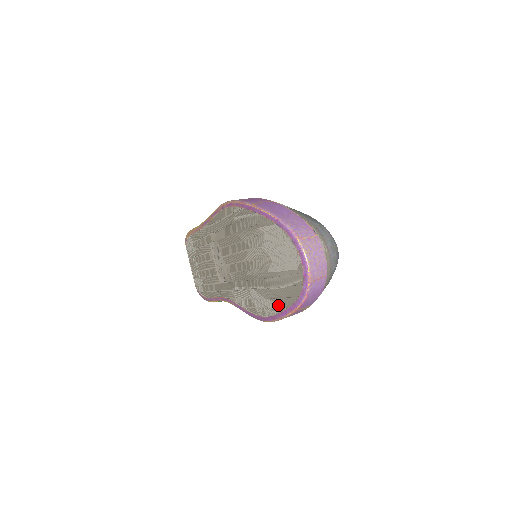
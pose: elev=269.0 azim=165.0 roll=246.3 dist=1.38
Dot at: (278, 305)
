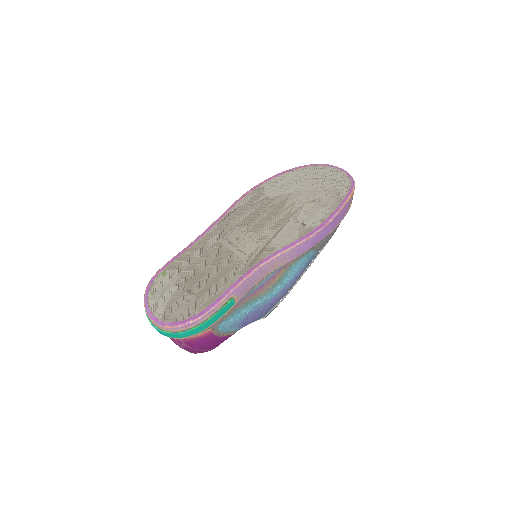
Dot at: (337, 200)
